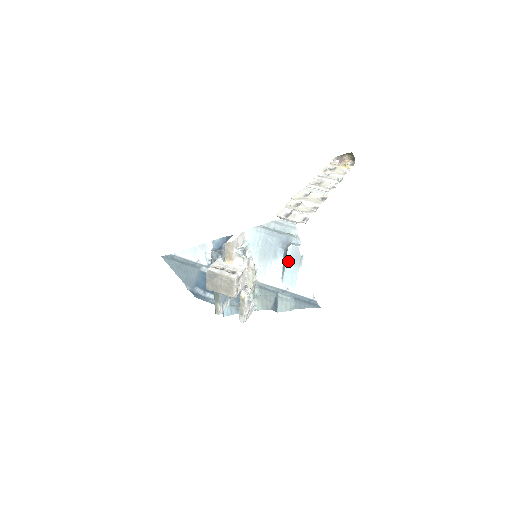
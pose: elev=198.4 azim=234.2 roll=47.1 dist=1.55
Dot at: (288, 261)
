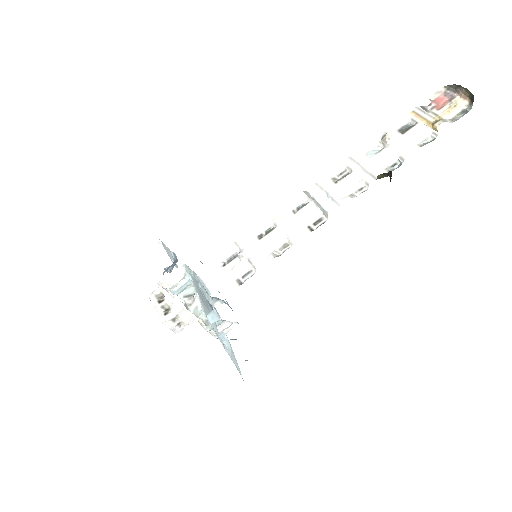
Dot at: occluded
